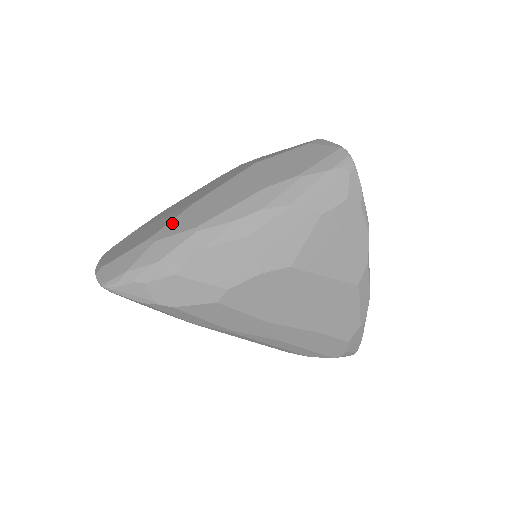
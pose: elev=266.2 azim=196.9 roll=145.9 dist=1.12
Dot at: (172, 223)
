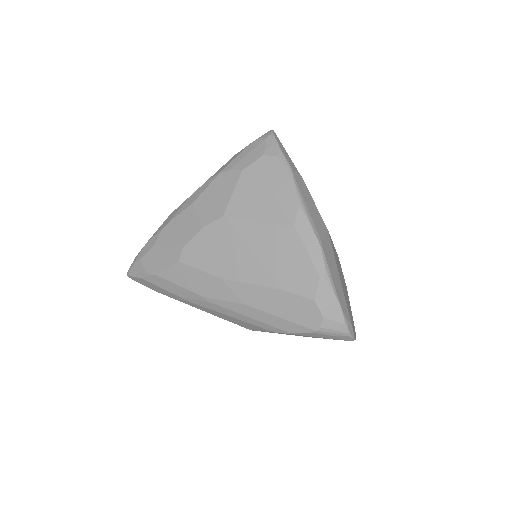
Dot at: occluded
